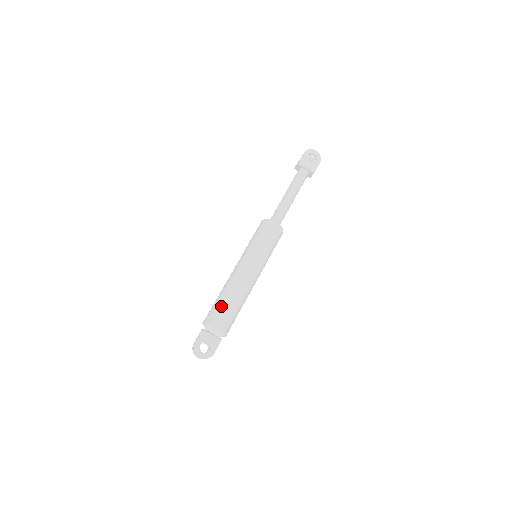
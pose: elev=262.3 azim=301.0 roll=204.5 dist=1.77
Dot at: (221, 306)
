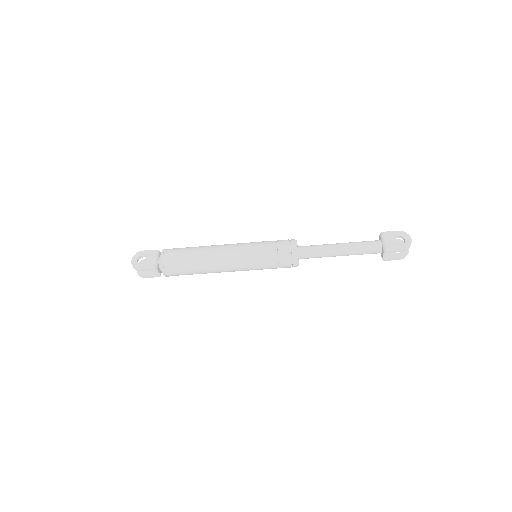
Dot at: (185, 249)
